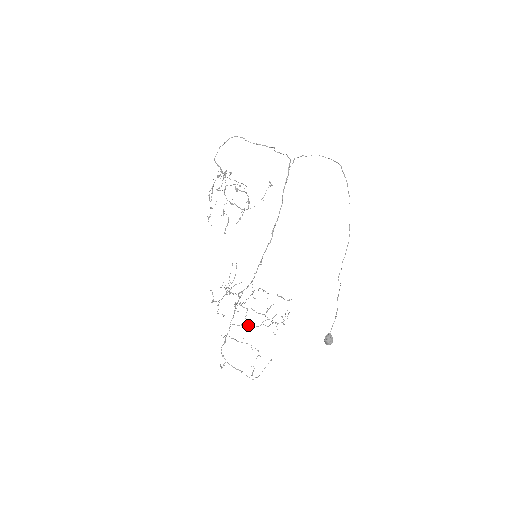
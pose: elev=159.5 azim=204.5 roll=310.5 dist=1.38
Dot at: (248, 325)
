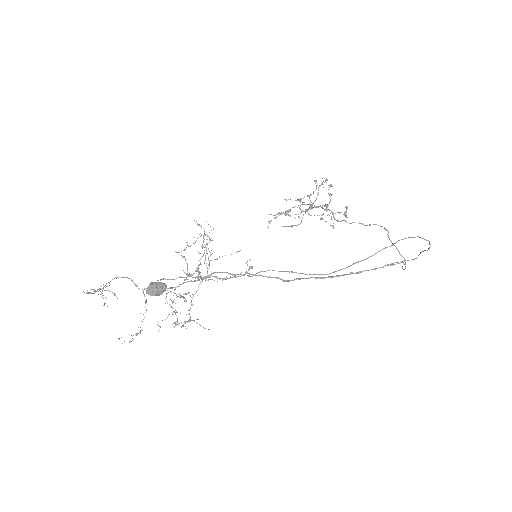
Dot at: occluded
